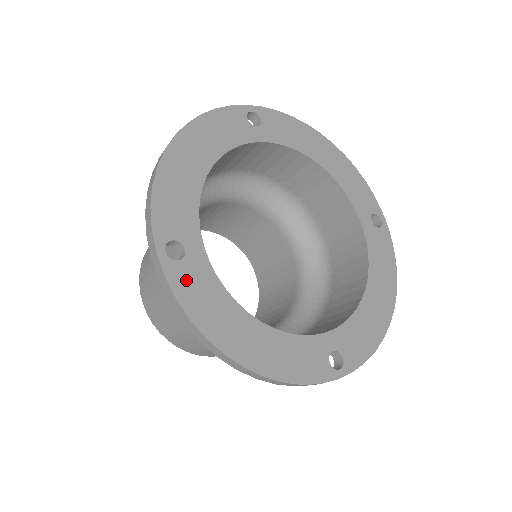
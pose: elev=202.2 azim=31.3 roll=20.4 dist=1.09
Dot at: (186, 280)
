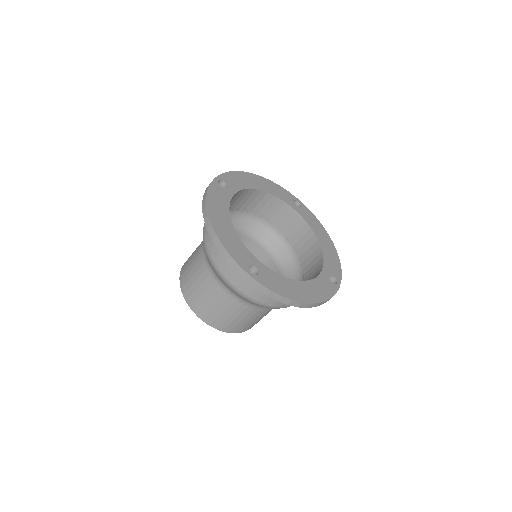
Dot at: (267, 281)
